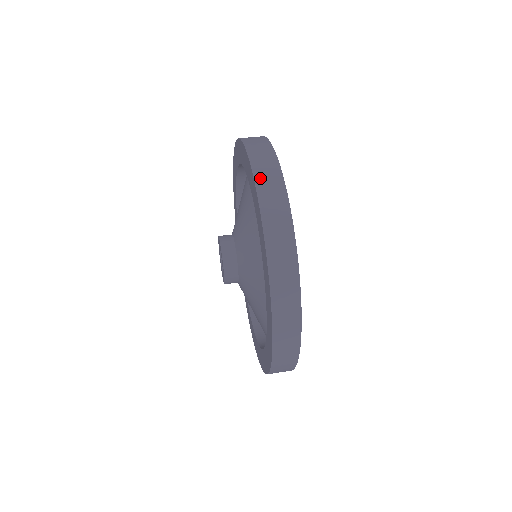
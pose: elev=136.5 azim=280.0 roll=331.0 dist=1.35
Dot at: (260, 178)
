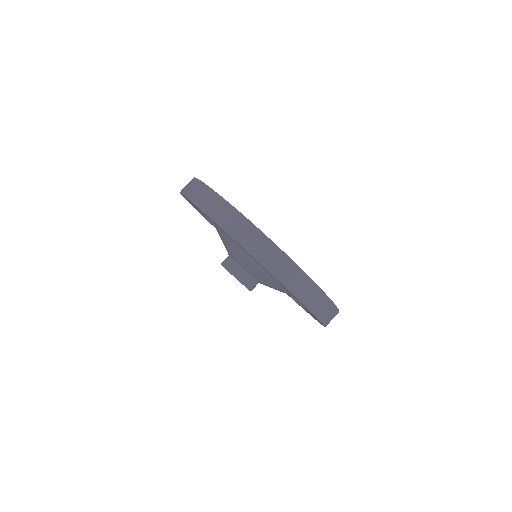
Dot at: (203, 206)
